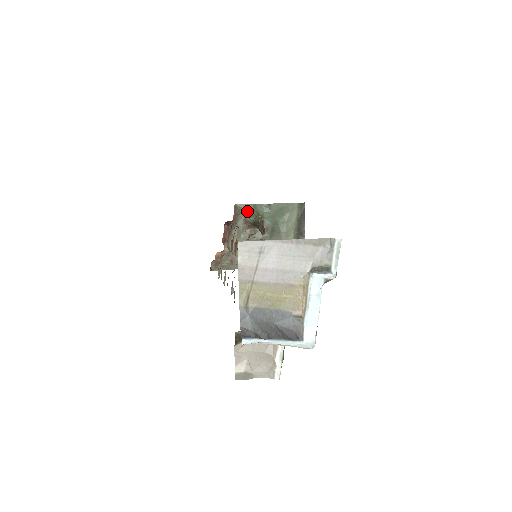
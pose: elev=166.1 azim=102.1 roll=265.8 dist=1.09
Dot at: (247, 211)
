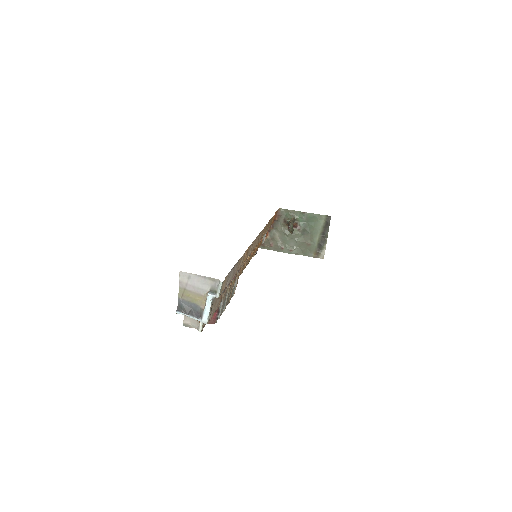
Dot at: (287, 214)
